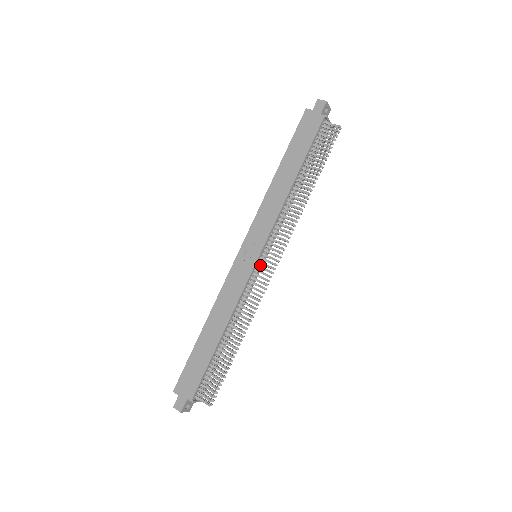
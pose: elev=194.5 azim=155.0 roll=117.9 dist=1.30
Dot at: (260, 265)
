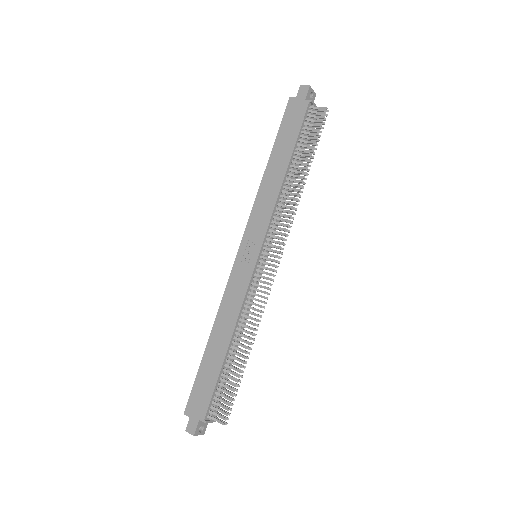
Dot at: (261, 265)
